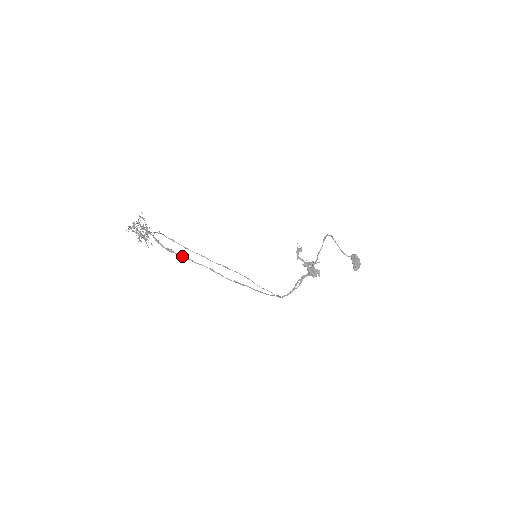
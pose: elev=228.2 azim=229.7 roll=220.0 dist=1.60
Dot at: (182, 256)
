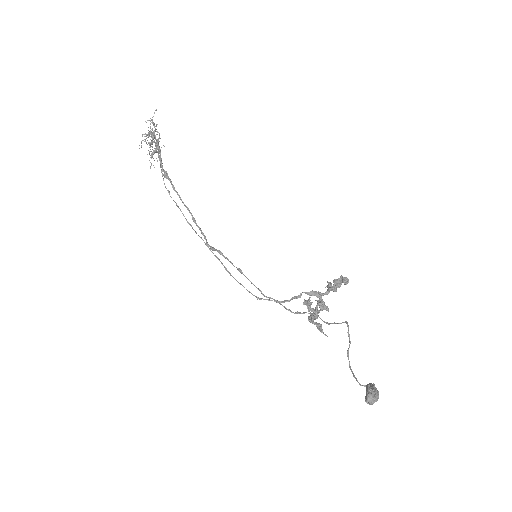
Dot at: (173, 186)
